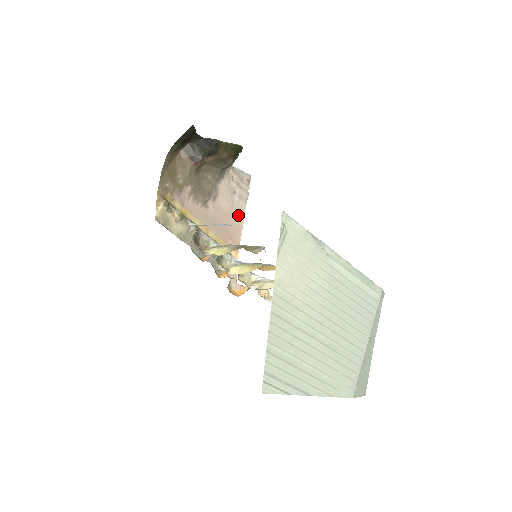
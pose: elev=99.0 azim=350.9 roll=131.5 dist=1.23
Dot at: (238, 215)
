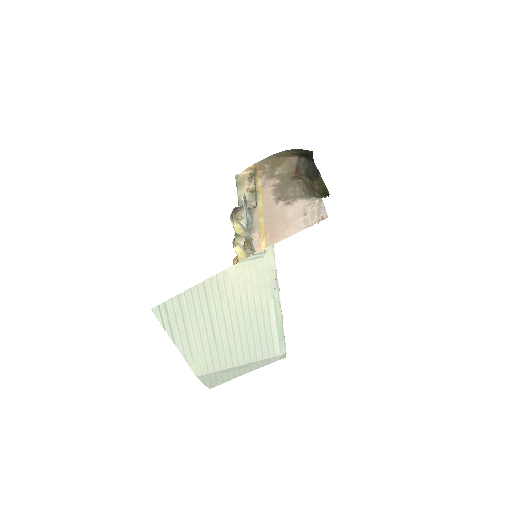
Dot at: (292, 229)
